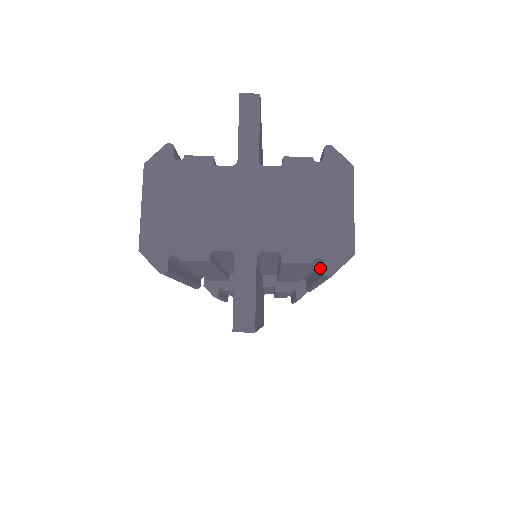
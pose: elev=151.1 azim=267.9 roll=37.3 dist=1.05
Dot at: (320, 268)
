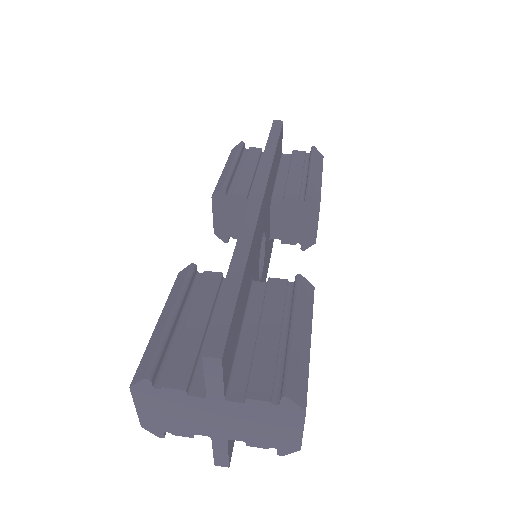
Dot at: occluded
